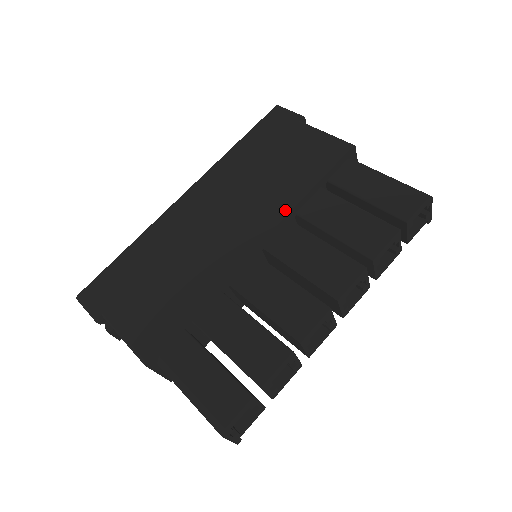
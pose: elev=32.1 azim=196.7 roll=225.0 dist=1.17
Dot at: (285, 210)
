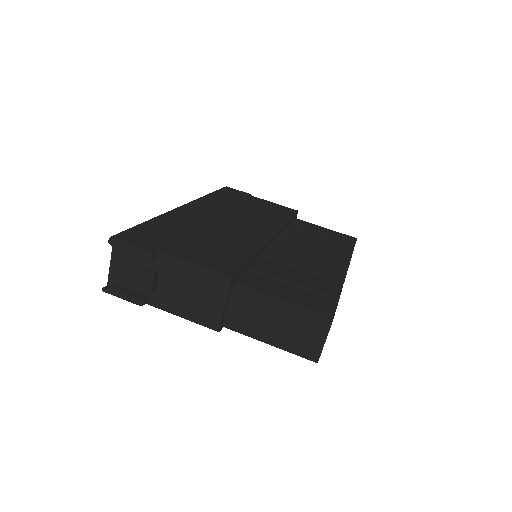
Dot at: (279, 225)
